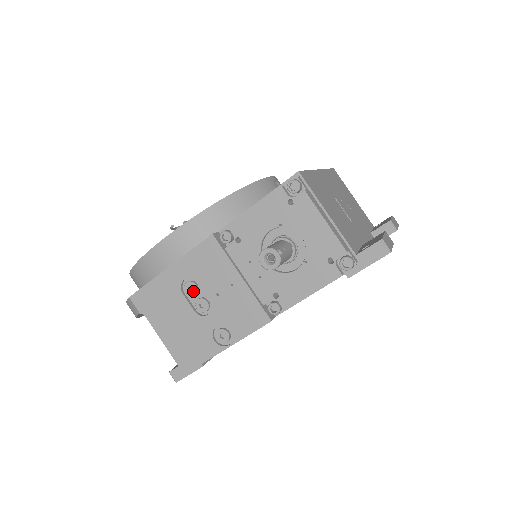
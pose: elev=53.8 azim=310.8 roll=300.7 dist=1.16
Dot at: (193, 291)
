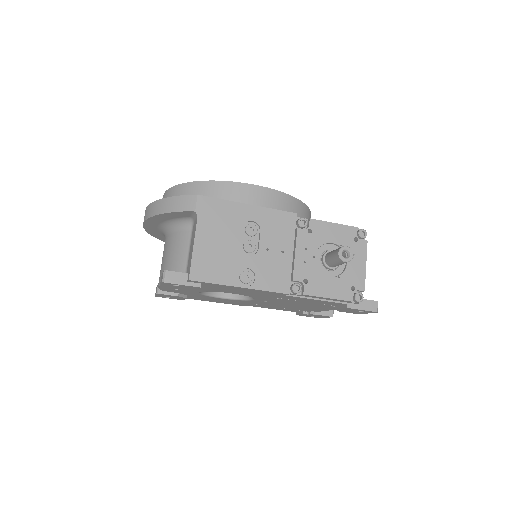
Dot at: (252, 233)
